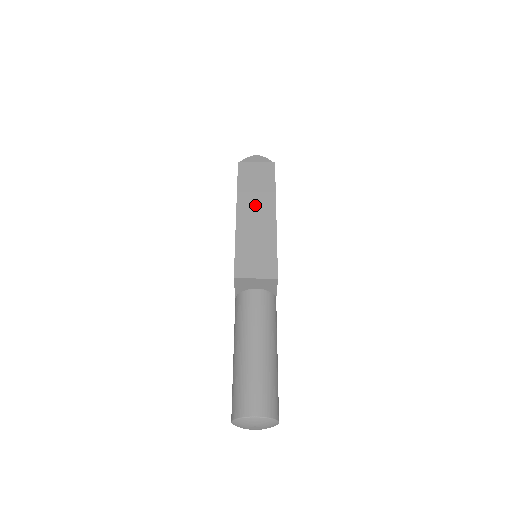
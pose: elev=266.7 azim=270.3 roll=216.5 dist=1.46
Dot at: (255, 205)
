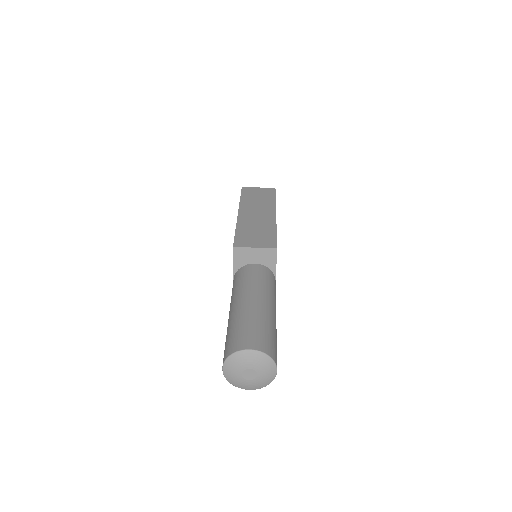
Dot at: (256, 208)
